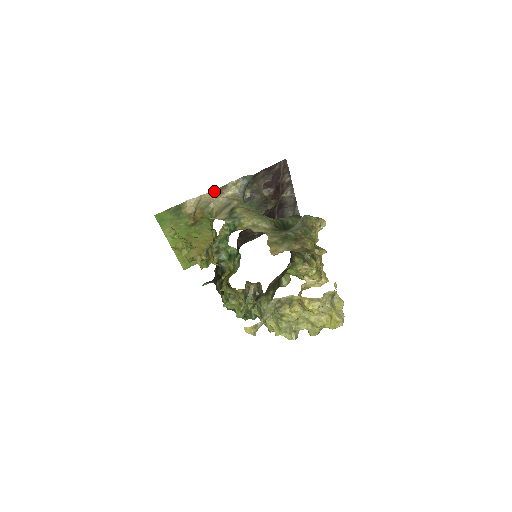
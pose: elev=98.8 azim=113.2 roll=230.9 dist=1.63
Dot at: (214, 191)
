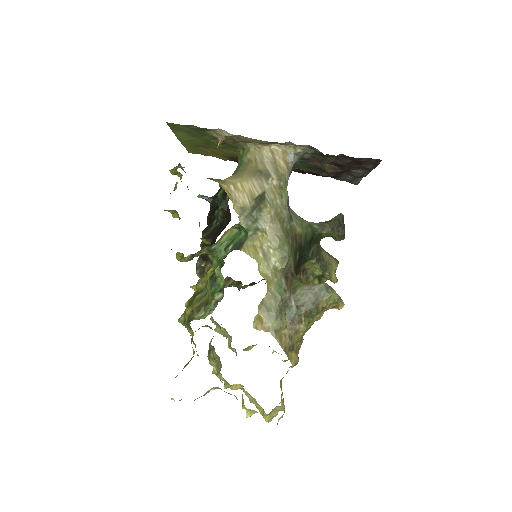
Dot at: (261, 140)
